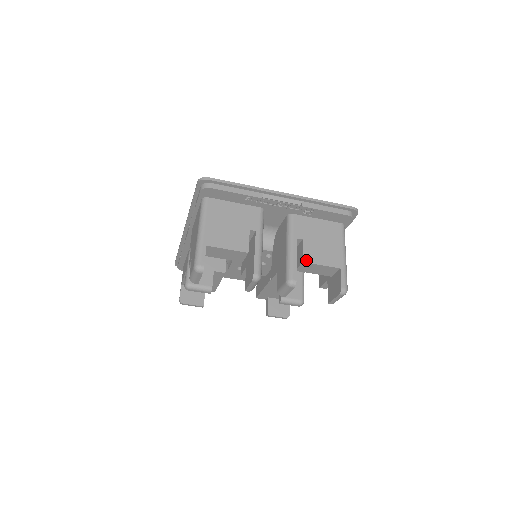
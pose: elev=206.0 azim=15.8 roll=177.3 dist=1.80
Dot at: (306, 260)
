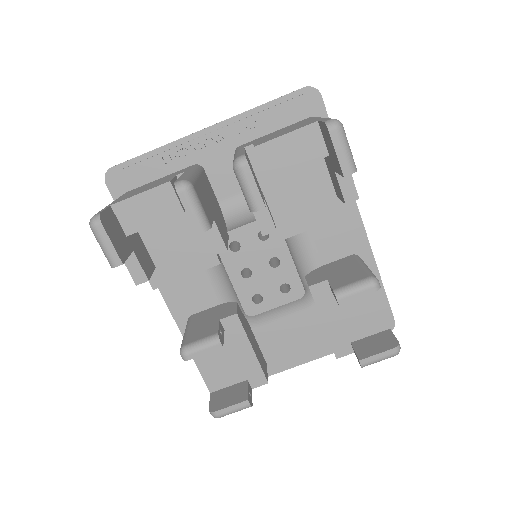
Dot at: (259, 144)
